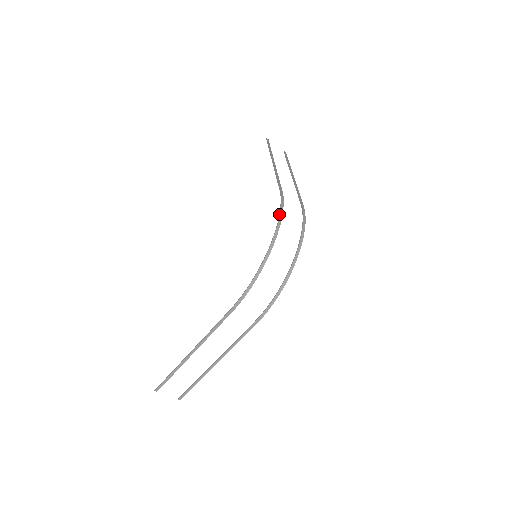
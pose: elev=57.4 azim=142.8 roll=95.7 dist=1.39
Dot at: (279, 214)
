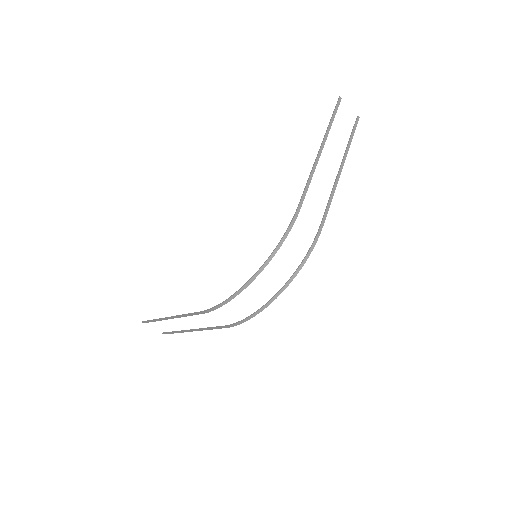
Dot at: (279, 242)
